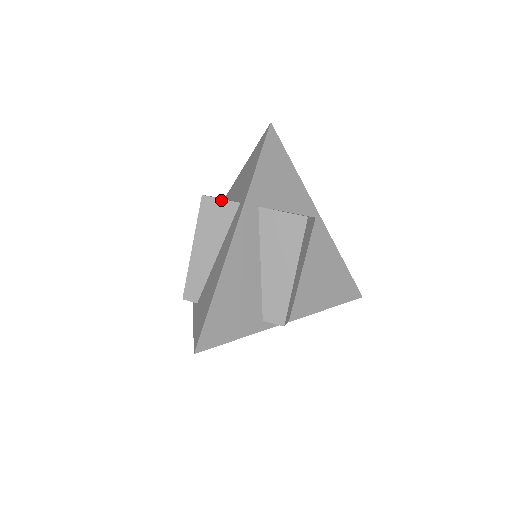
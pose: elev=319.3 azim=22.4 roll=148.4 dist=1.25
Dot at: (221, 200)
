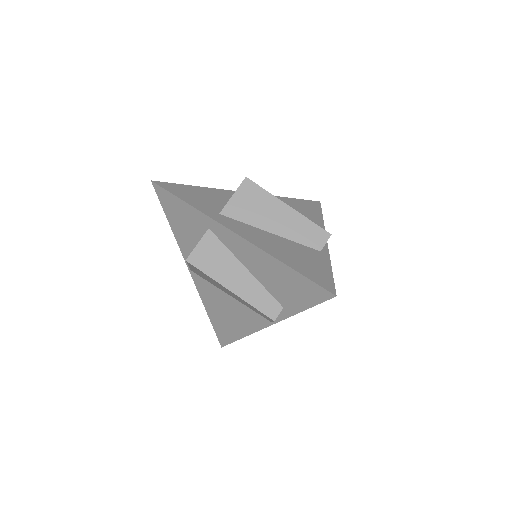
Dot at: (198, 245)
